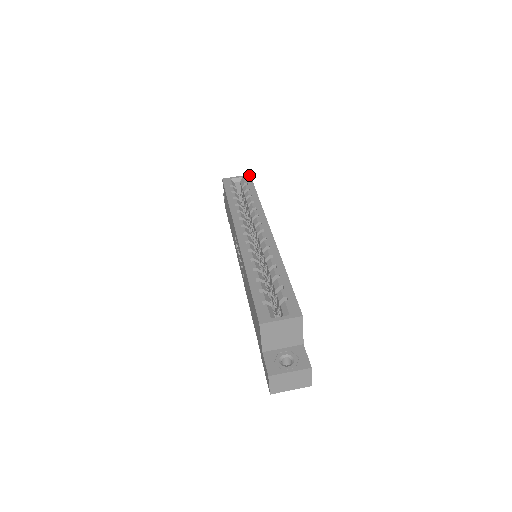
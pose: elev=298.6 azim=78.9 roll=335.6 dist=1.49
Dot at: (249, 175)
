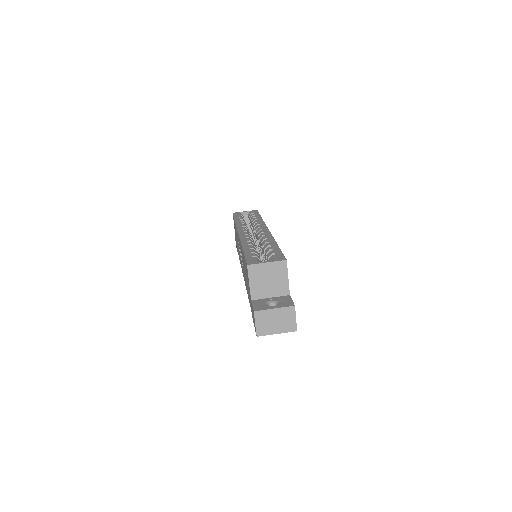
Dot at: (256, 210)
